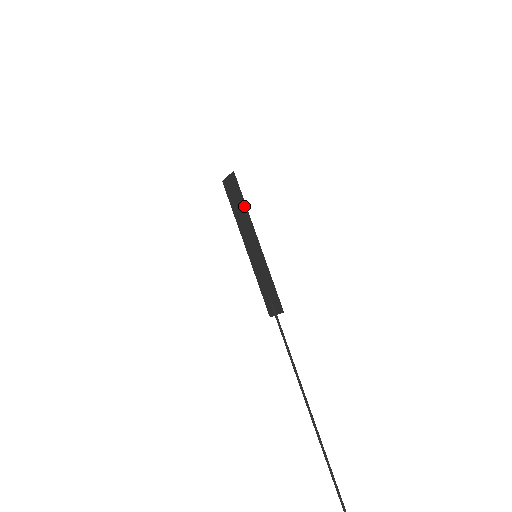
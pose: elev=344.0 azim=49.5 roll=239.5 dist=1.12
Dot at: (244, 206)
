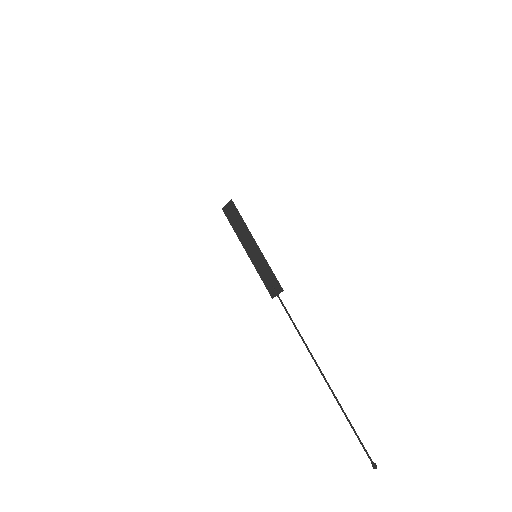
Dot at: (243, 222)
